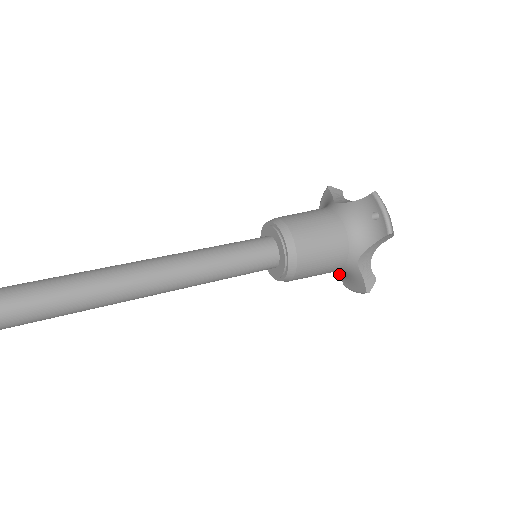
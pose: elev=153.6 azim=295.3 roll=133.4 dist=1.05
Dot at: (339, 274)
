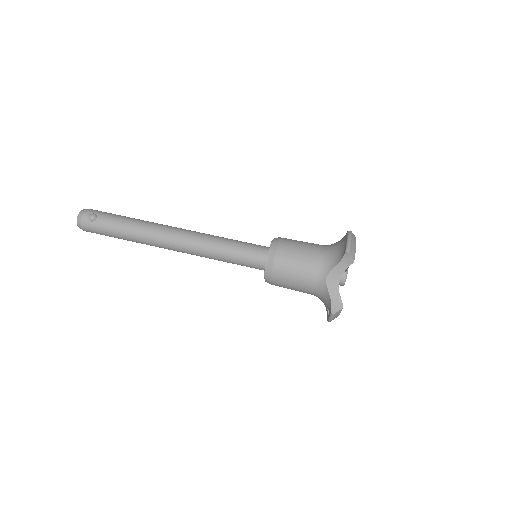
Dot at: occluded
